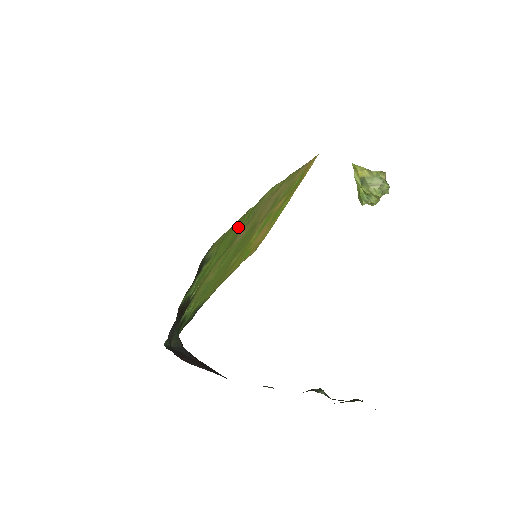
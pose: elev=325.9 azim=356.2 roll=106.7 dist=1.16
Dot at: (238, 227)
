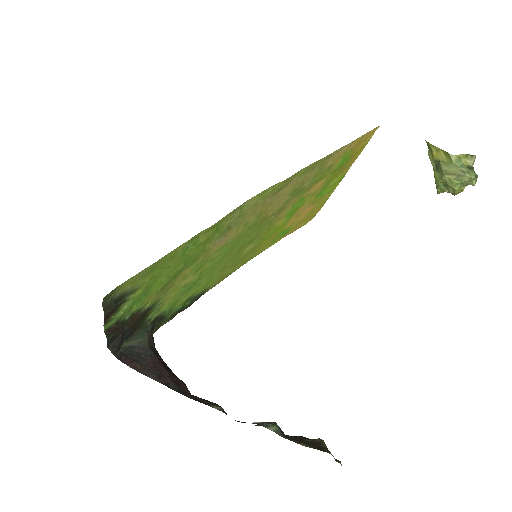
Dot at: (189, 249)
